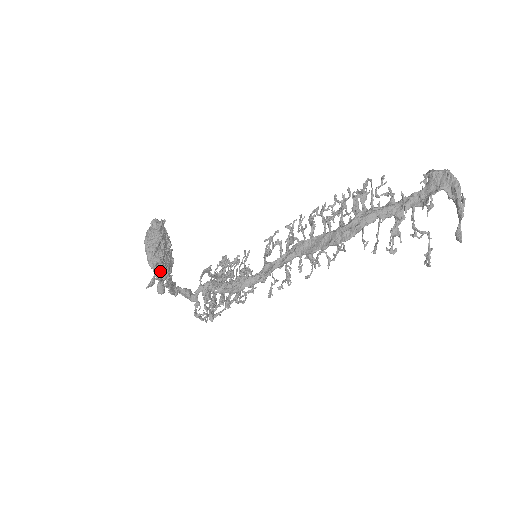
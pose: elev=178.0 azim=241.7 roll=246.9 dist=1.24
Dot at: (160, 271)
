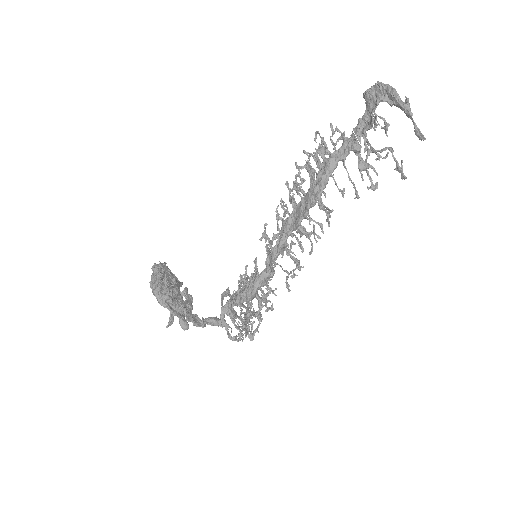
Dot at: (173, 307)
